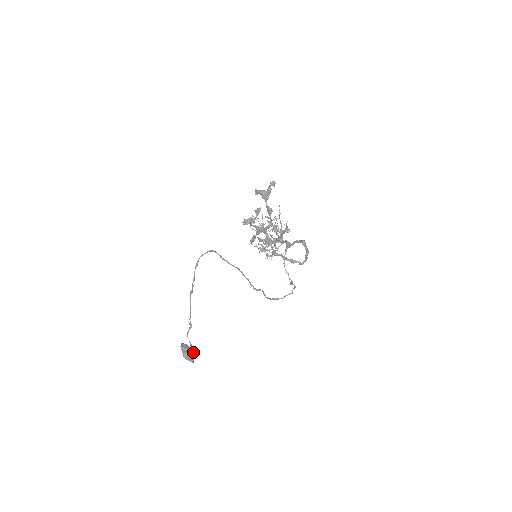
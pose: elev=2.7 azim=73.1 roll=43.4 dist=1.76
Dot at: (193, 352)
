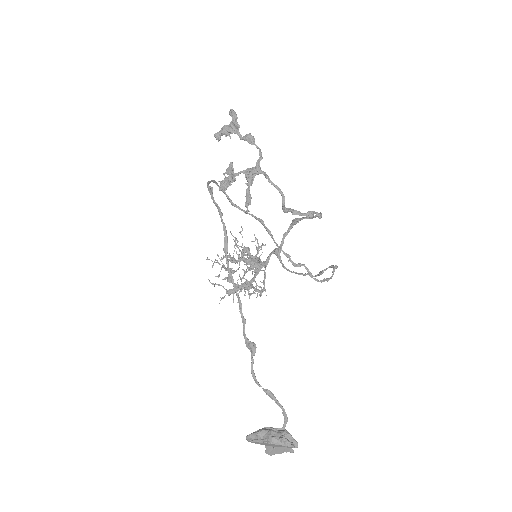
Dot at: (285, 414)
